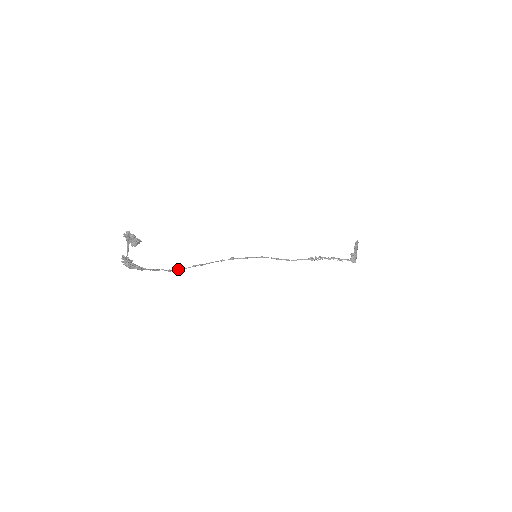
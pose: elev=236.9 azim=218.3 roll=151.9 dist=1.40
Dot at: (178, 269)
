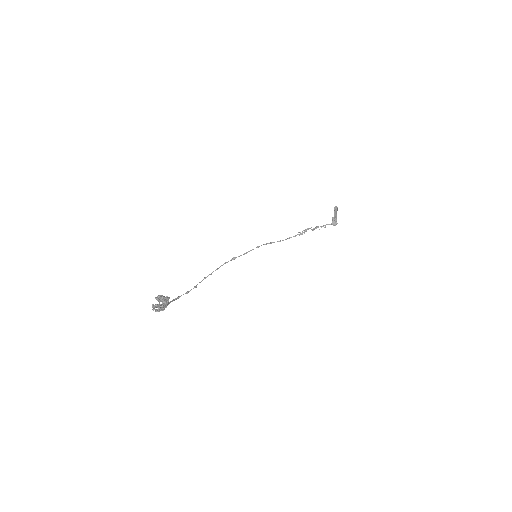
Dot at: (193, 288)
